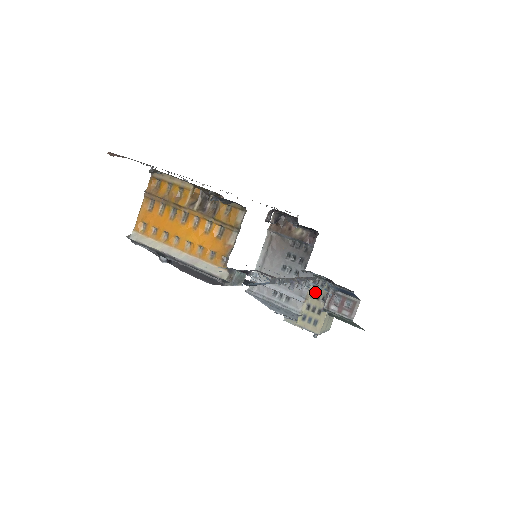
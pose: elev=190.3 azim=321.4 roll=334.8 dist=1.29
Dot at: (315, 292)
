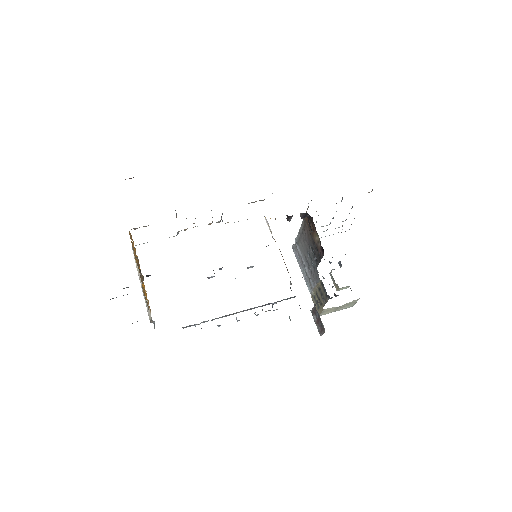
Dot at: (320, 289)
